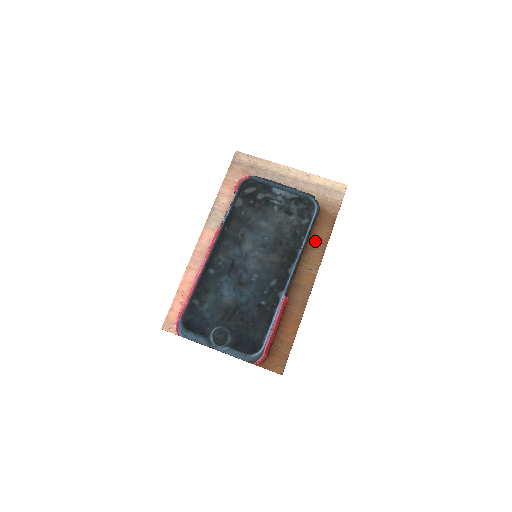
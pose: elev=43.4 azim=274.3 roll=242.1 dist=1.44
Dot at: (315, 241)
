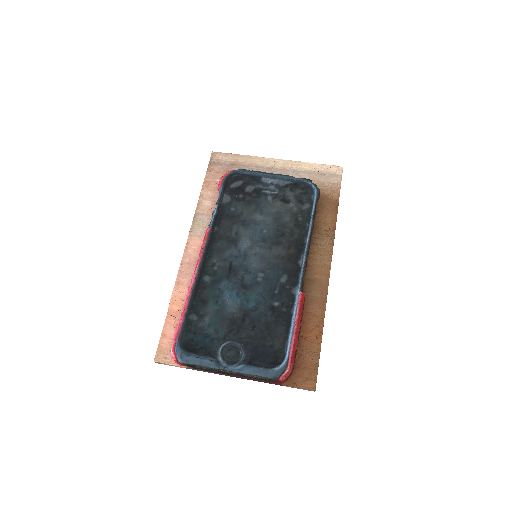
Dot at: (321, 229)
